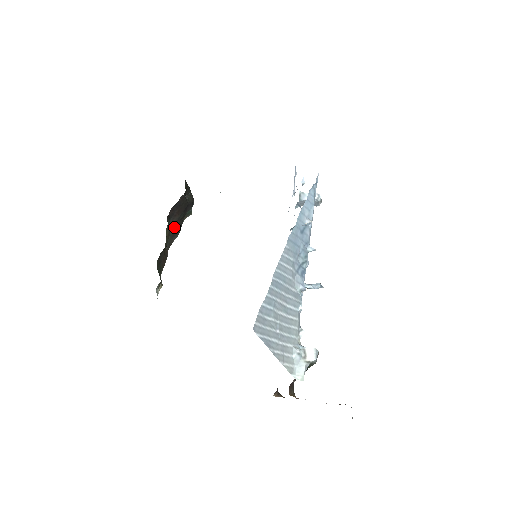
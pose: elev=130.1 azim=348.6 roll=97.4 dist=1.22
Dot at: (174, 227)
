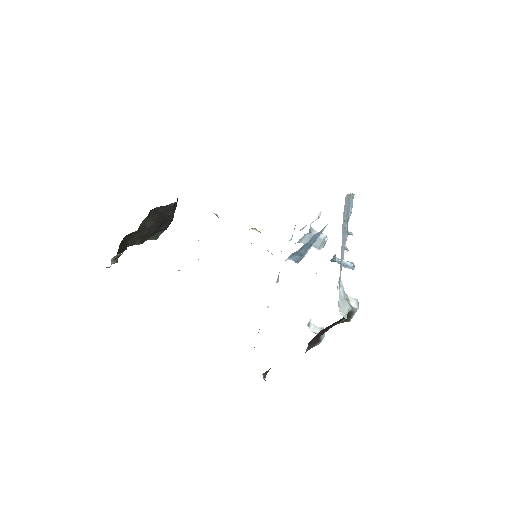
Dot at: (144, 231)
